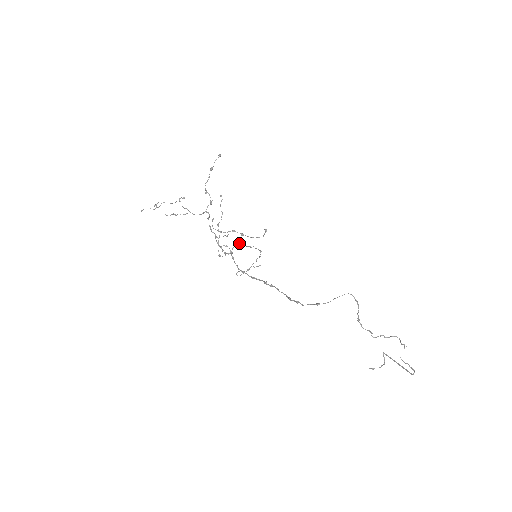
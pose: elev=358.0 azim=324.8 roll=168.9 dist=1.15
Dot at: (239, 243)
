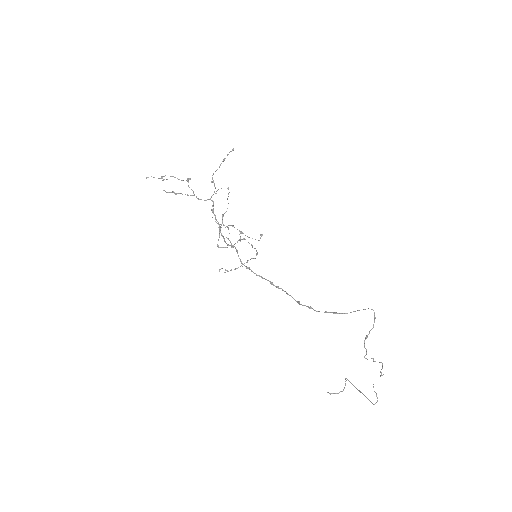
Dot at: (244, 238)
